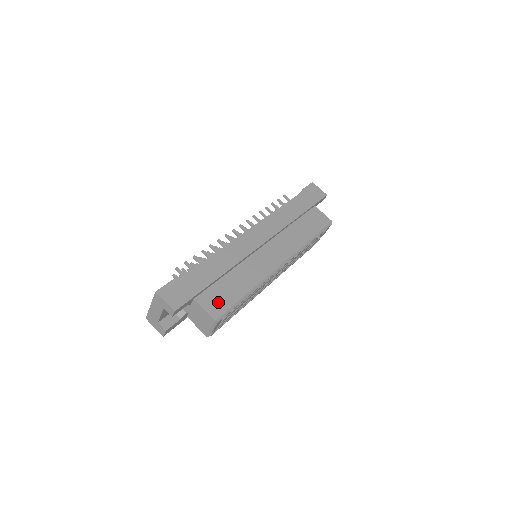
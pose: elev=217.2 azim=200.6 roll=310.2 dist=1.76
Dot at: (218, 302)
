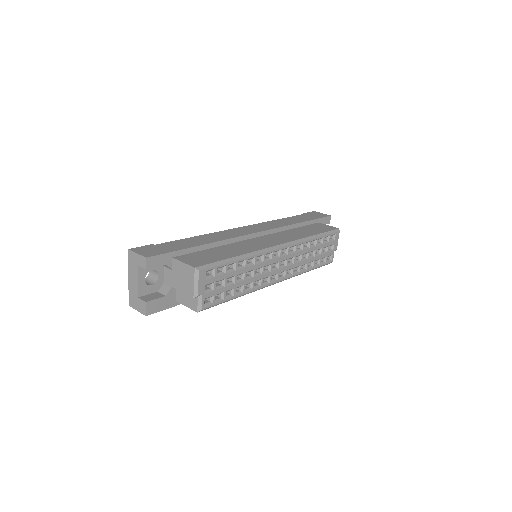
Dot at: (200, 259)
